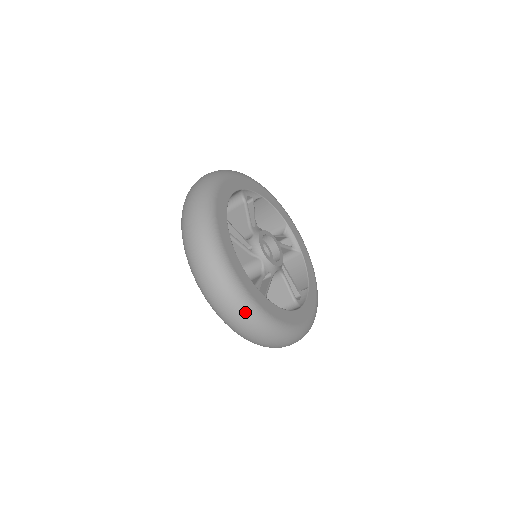
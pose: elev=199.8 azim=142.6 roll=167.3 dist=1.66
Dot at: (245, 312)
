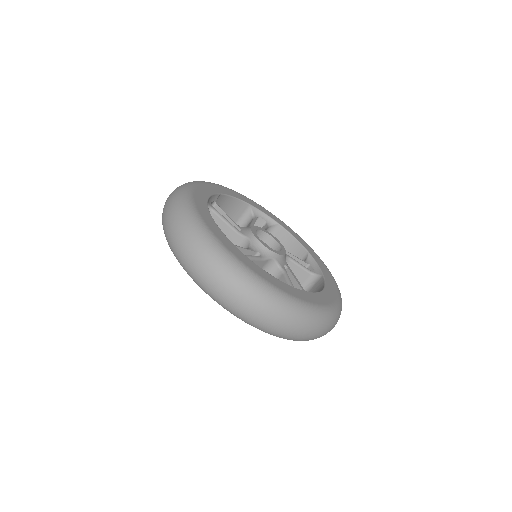
Dot at: (197, 239)
